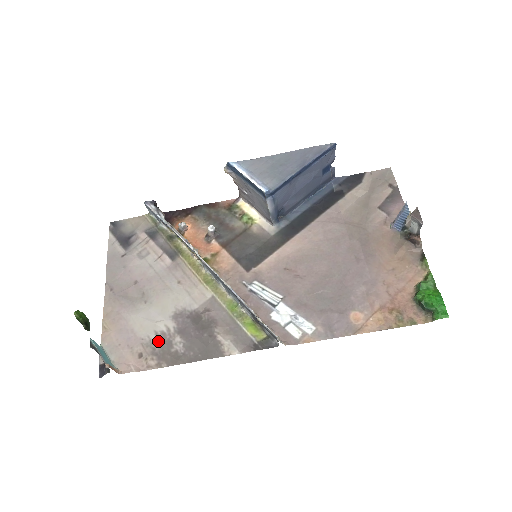
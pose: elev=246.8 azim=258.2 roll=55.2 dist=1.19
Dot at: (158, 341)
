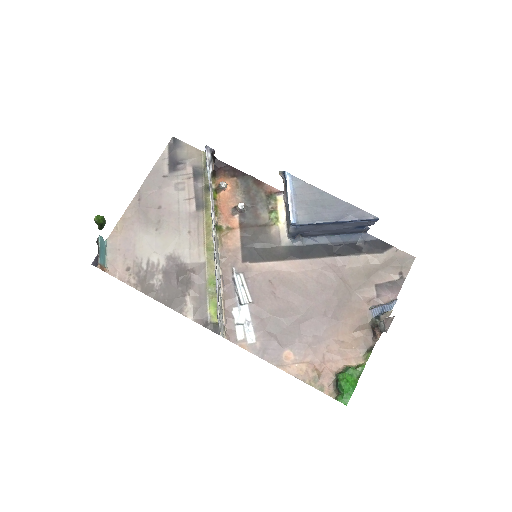
Dot at: (146, 268)
